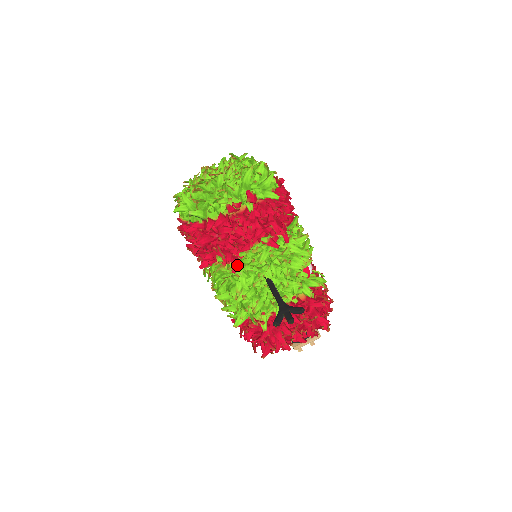
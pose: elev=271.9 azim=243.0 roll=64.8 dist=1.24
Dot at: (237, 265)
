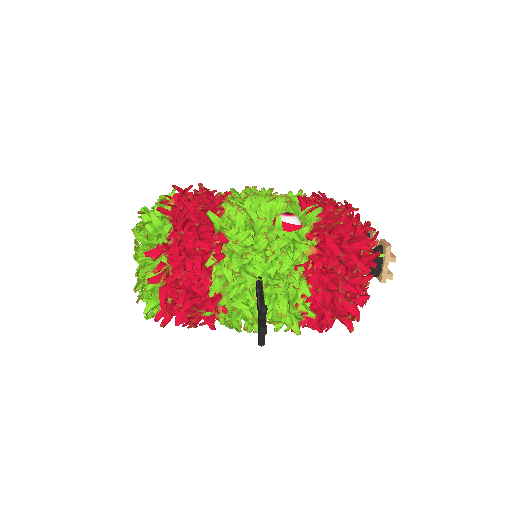
Dot at: (222, 303)
